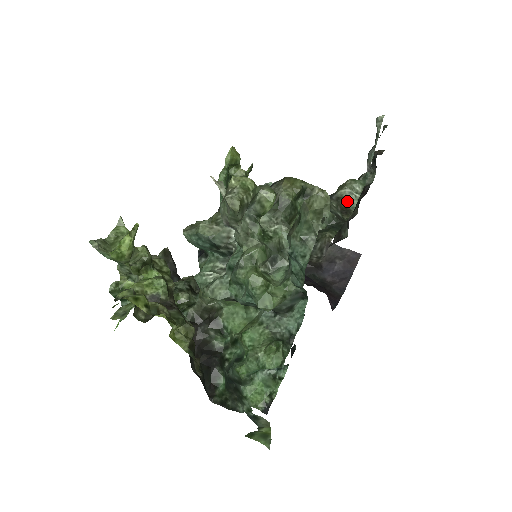
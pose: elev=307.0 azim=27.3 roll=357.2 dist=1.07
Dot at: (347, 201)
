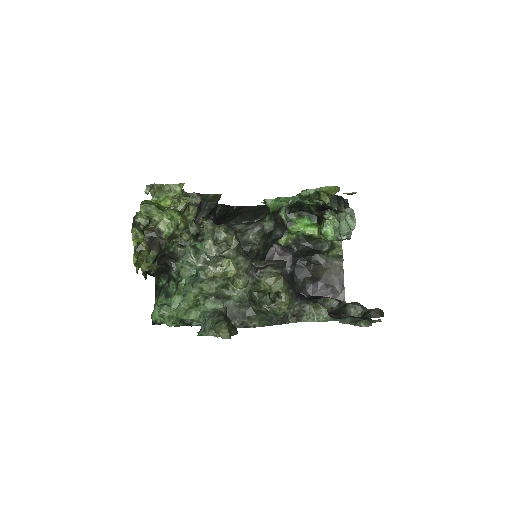
Dot at: (307, 314)
